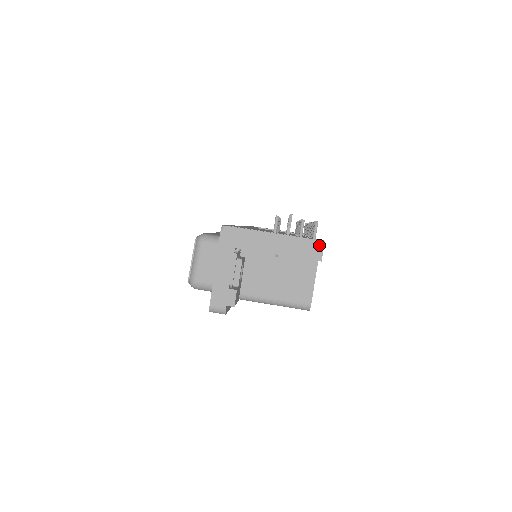
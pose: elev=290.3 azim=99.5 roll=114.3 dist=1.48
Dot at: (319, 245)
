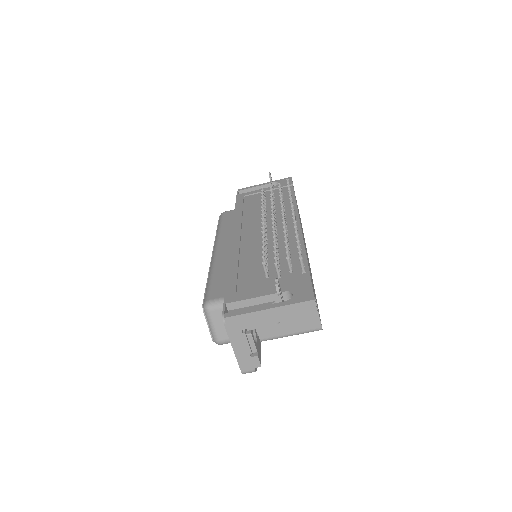
Dot at: (311, 304)
